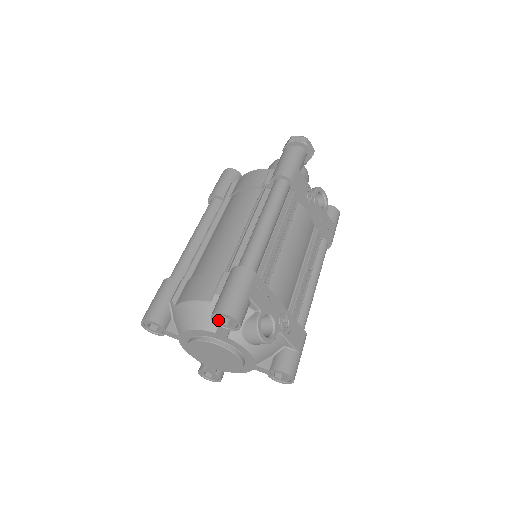
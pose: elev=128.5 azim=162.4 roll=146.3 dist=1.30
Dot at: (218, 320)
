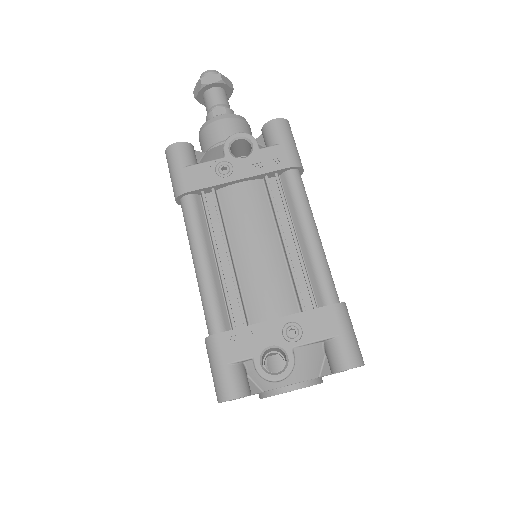
Dot at: occluded
